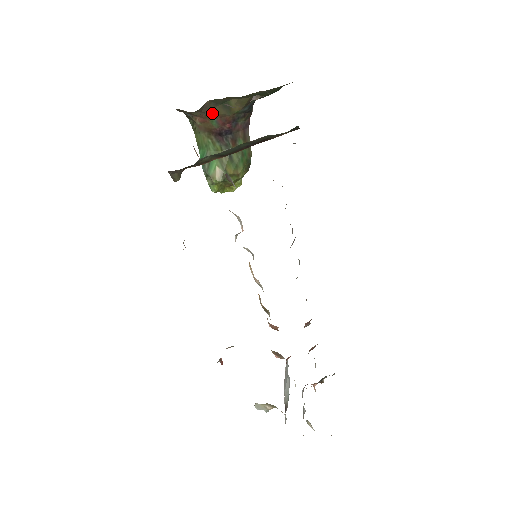
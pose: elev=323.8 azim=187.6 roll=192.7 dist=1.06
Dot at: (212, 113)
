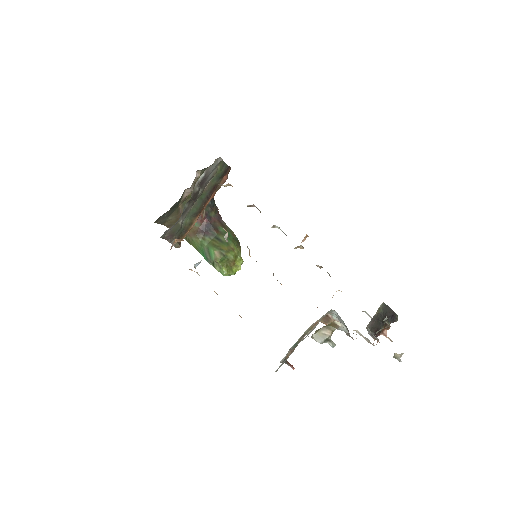
Dot at: occluded
